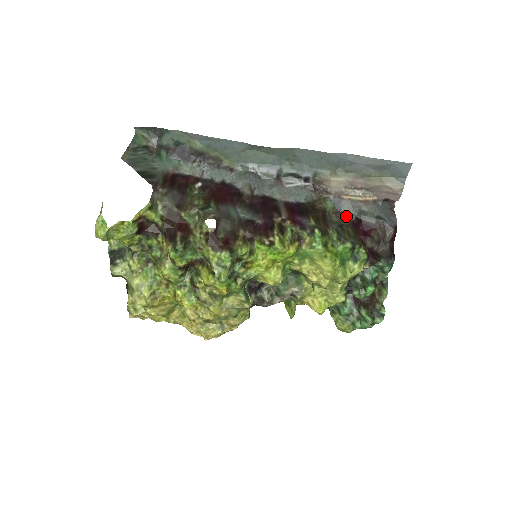
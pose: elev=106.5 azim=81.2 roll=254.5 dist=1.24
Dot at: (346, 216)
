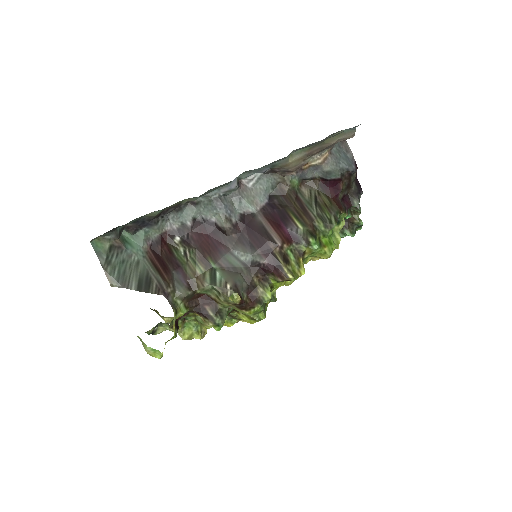
Dot at: (312, 180)
